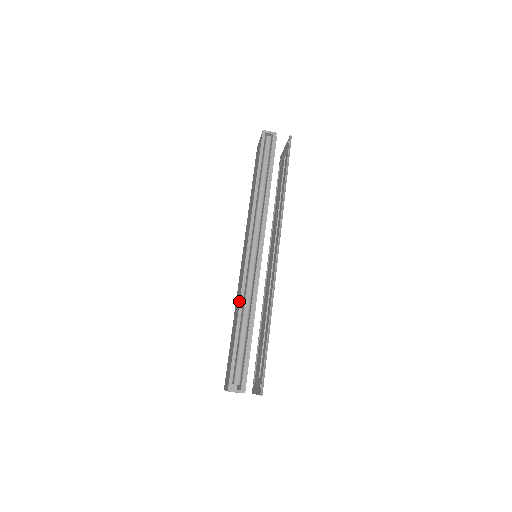
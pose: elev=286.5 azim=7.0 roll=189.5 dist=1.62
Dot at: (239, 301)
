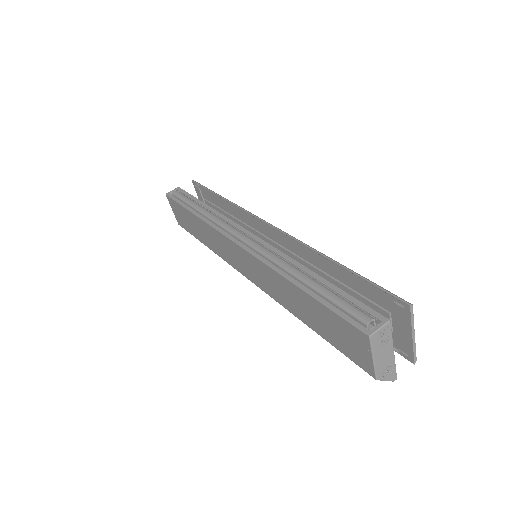
Dot at: (276, 274)
